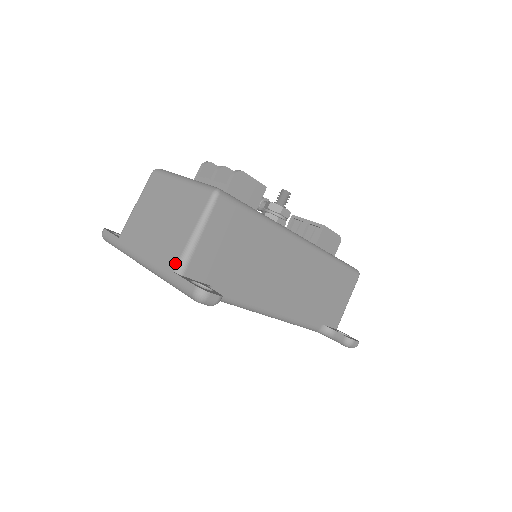
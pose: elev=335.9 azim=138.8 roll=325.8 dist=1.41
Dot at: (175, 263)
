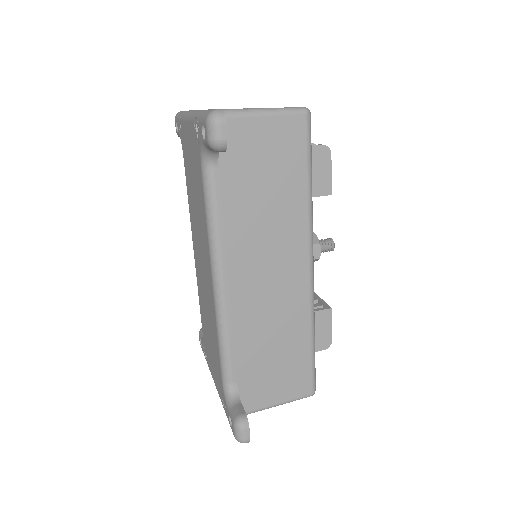
Dot at: occluded
